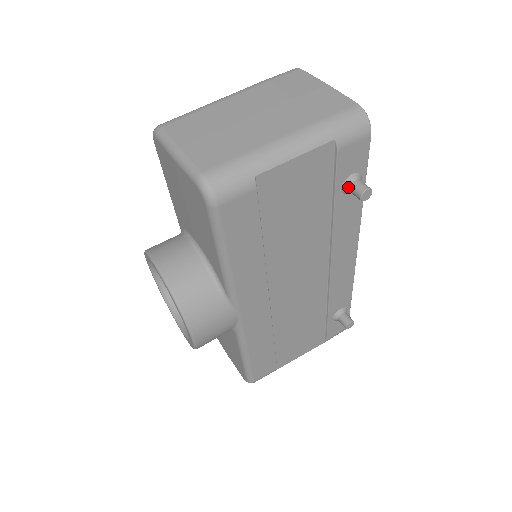
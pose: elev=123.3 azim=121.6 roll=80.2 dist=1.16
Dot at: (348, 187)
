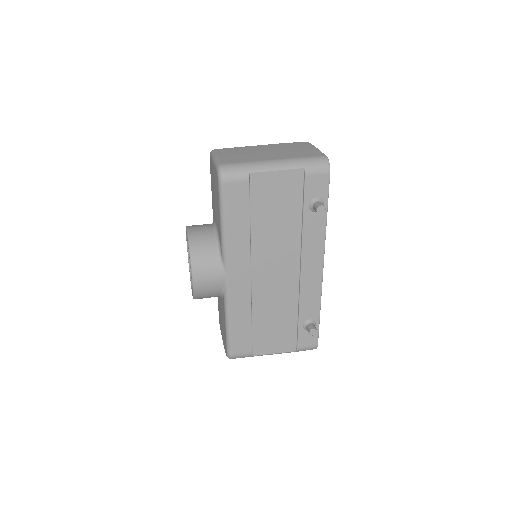
Dot at: (312, 205)
